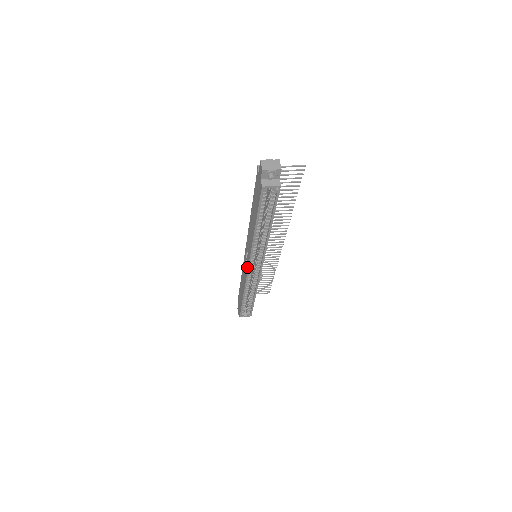
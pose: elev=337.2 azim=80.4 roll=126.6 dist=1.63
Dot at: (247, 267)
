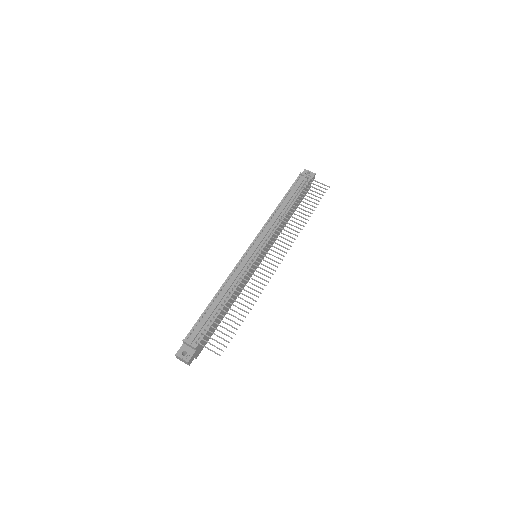
Dot at: occluded
